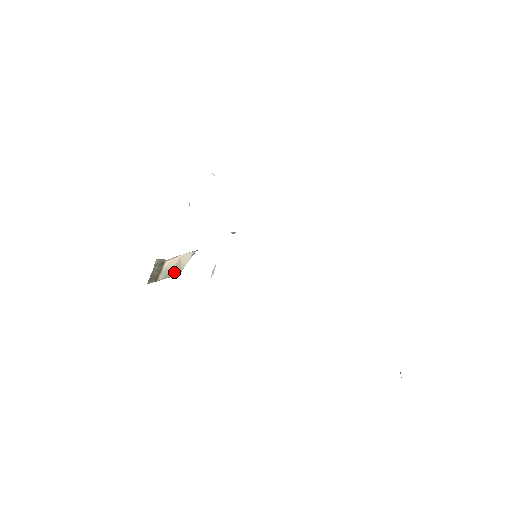
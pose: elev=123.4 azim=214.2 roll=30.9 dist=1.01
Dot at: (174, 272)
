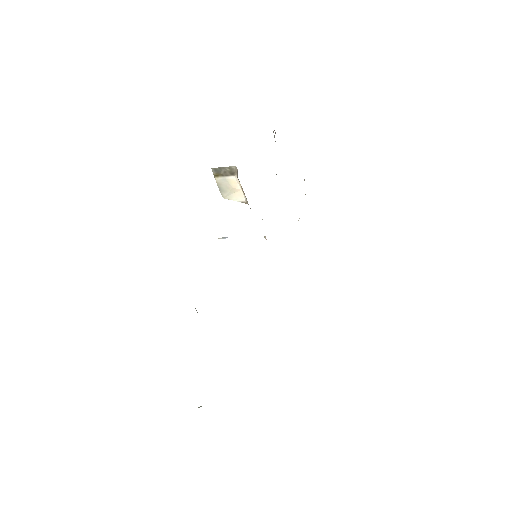
Dot at: (224, 191)
